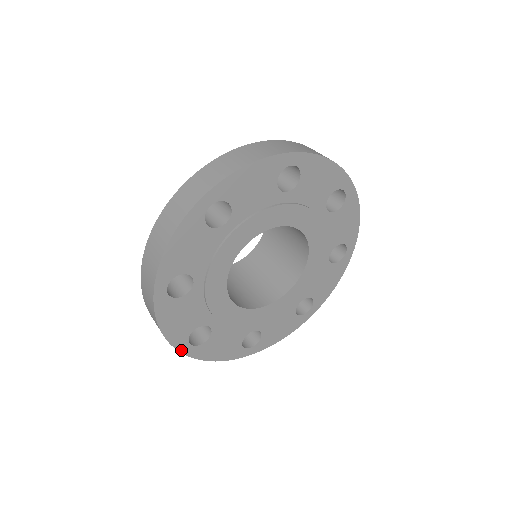
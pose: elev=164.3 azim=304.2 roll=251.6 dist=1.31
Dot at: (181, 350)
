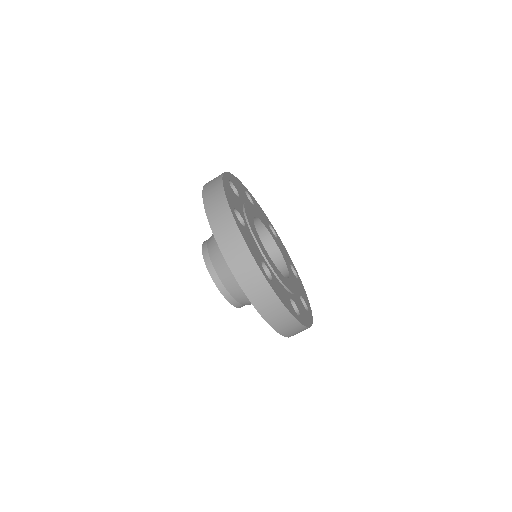
Dot at: (263, 275)
